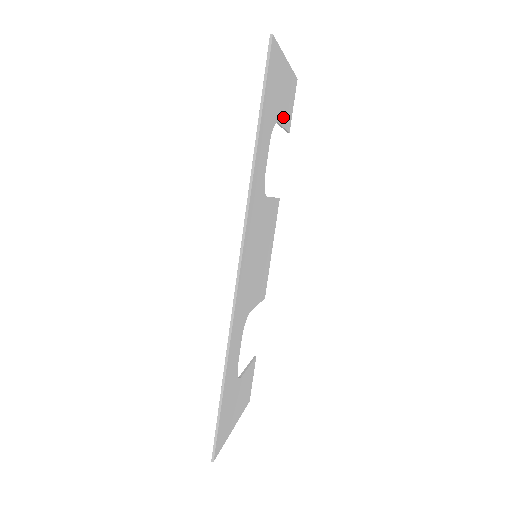
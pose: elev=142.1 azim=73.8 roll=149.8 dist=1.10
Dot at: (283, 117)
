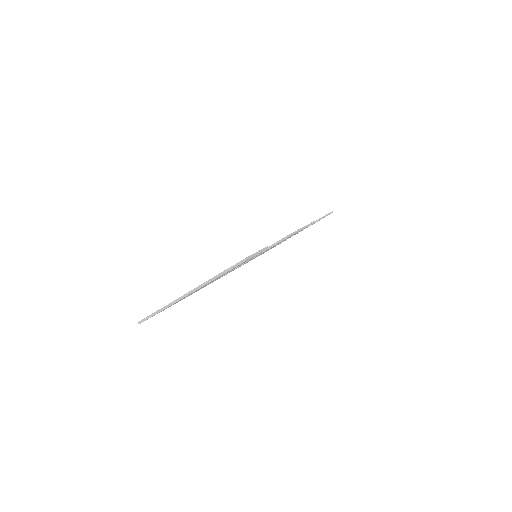
Dot at: (229, 271)
